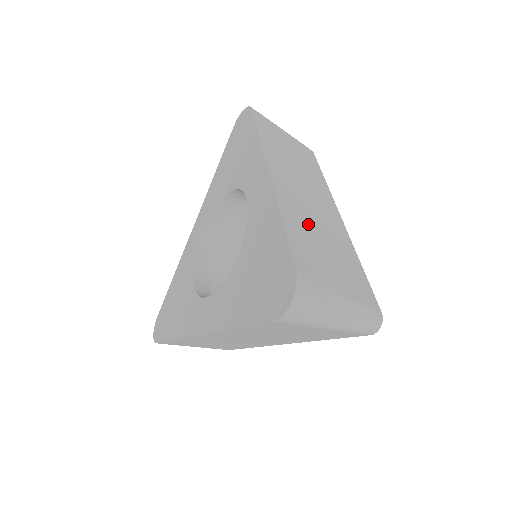
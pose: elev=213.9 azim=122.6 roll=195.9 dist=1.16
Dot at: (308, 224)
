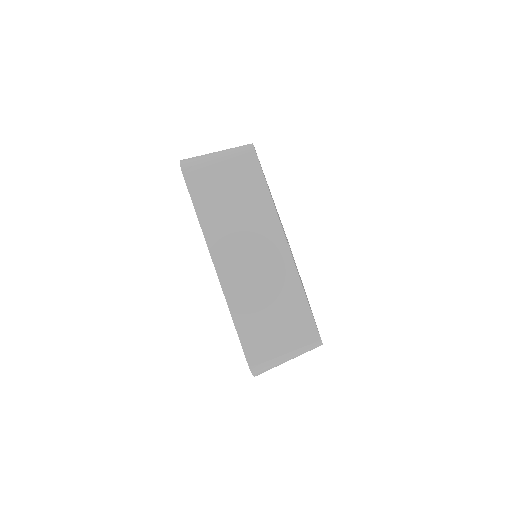
Dot at: occluded
